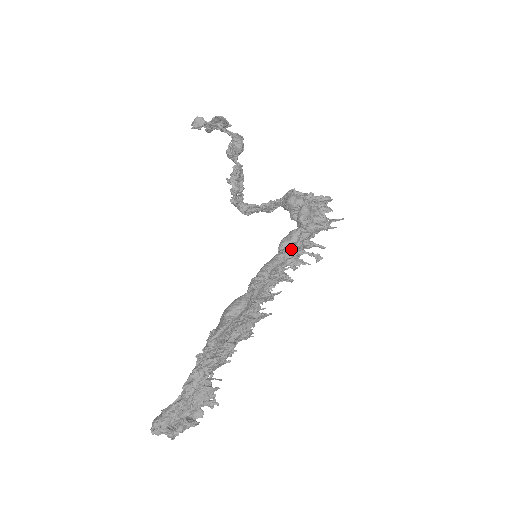
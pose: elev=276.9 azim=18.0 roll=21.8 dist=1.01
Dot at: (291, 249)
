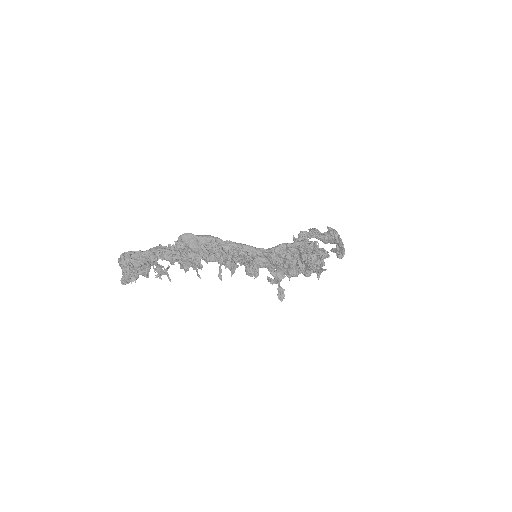
Dot at: (270, 252)
